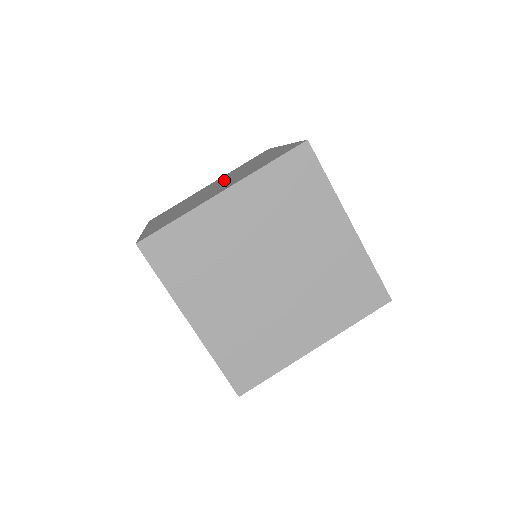
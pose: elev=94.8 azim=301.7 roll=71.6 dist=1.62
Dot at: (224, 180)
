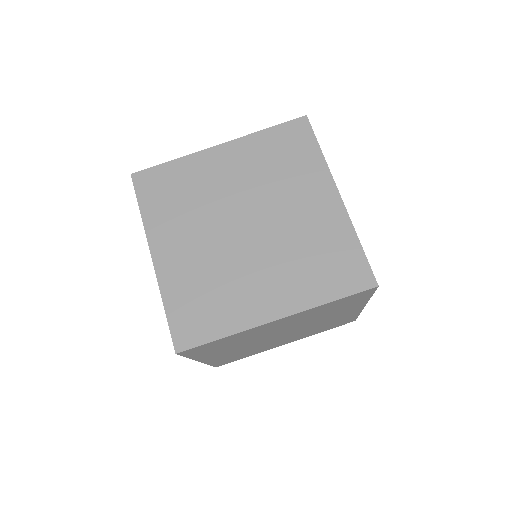
Dot at: (256, 209)
